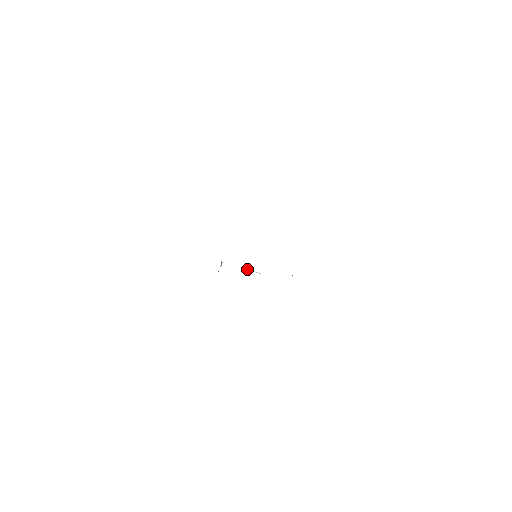
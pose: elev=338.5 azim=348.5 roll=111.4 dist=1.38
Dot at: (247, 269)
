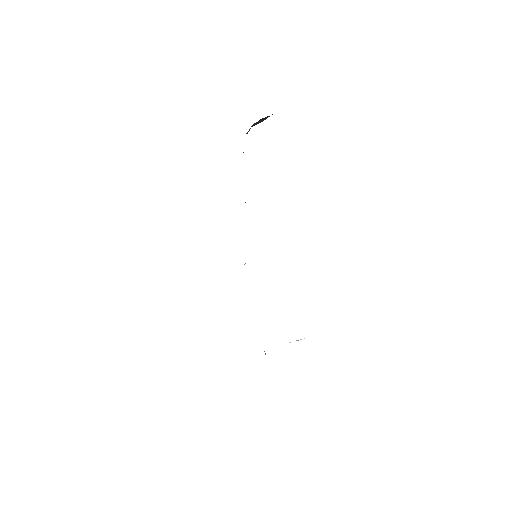
Dot at: occluded
